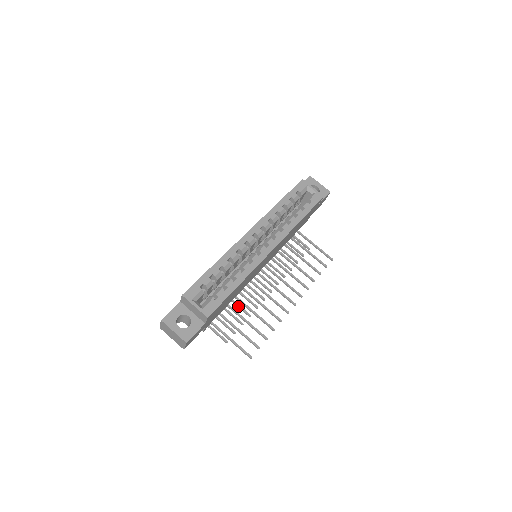
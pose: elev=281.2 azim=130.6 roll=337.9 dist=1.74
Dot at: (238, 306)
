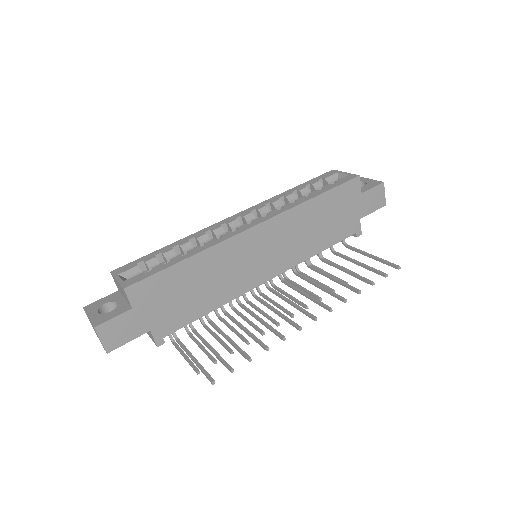
Dot at: (235, 332)
